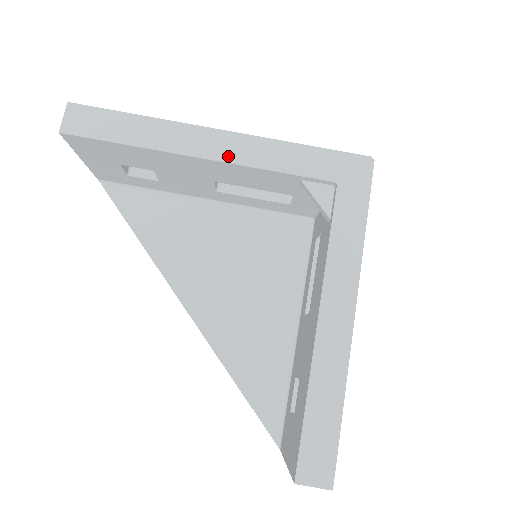
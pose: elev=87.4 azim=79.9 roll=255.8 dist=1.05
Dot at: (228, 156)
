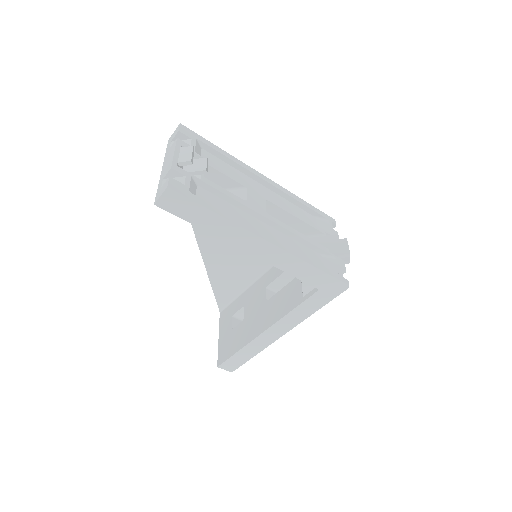
Dot at: (264, 257)
